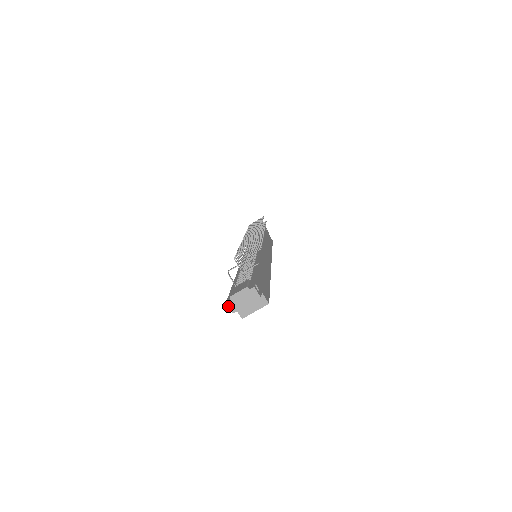
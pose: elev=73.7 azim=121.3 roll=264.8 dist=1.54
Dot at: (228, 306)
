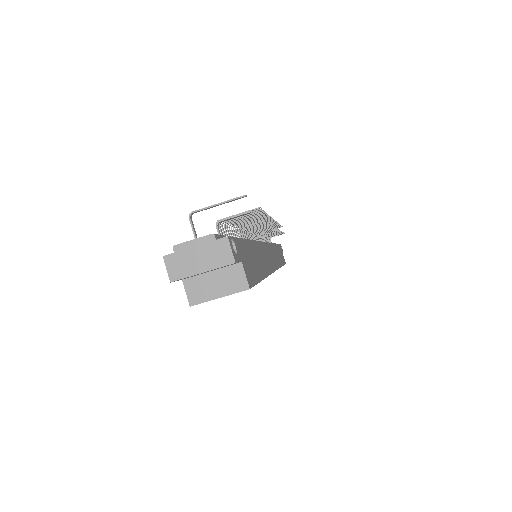
Dot at: (165, 264)
